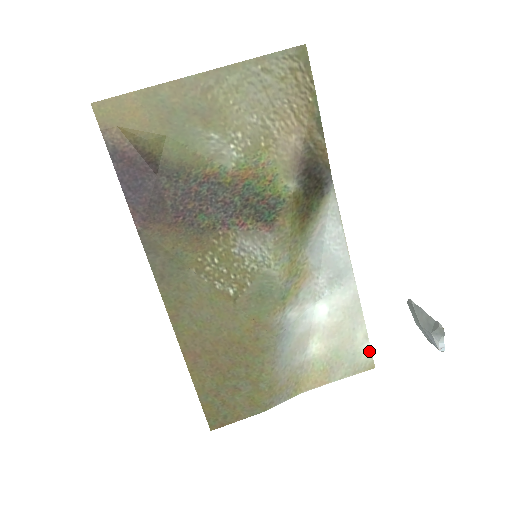
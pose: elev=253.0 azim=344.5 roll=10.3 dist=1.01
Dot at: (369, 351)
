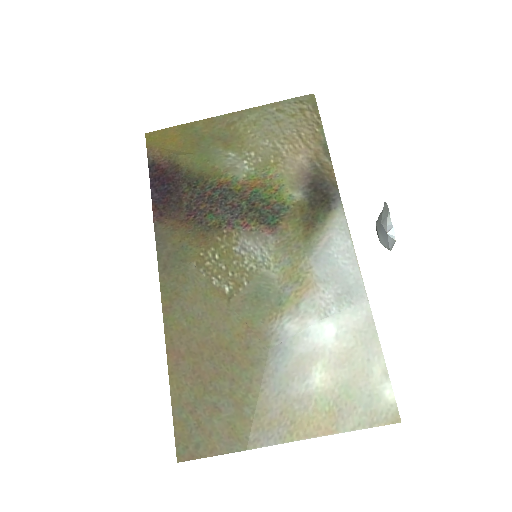
Dot at: (391, 395)
